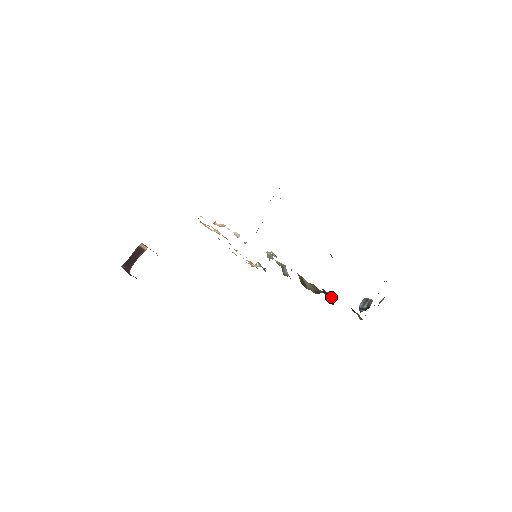
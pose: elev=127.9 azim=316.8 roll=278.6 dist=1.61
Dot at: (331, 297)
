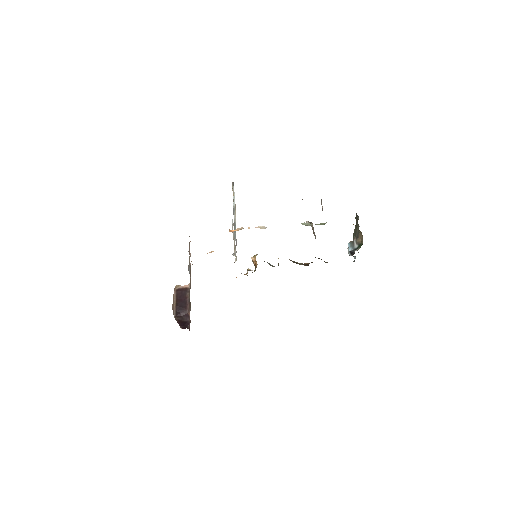
Dot at: occluded
